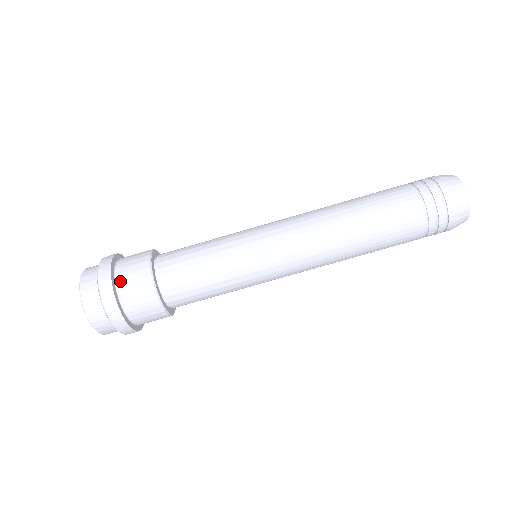
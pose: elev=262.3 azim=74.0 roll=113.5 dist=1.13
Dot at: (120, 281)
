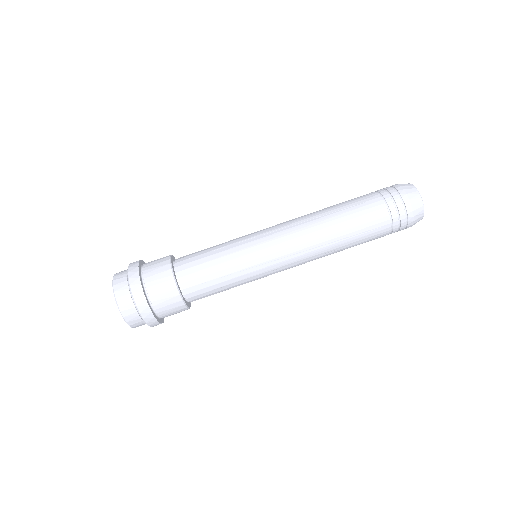
Dot at: (145, 266)
